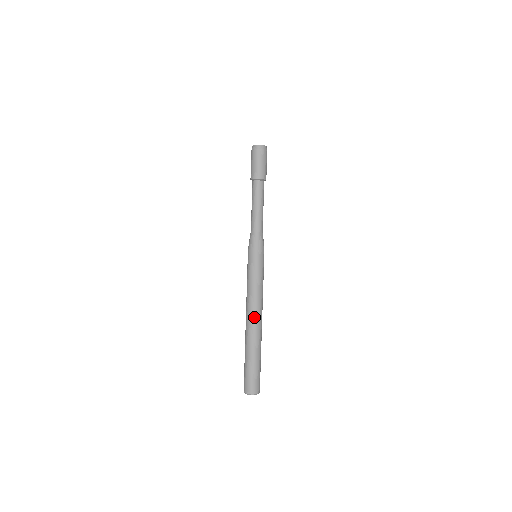
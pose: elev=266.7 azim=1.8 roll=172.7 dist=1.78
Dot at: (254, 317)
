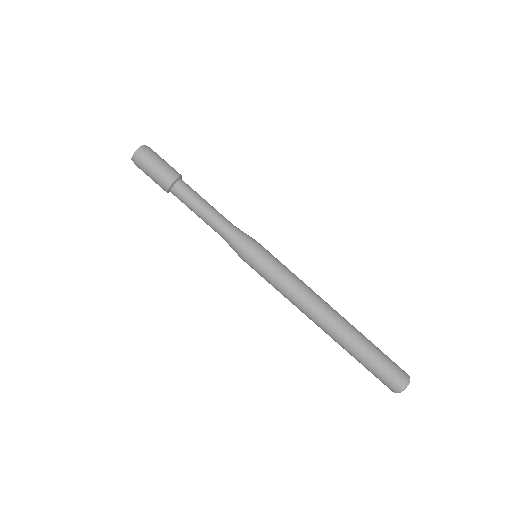
Dot at: (319, 317)
